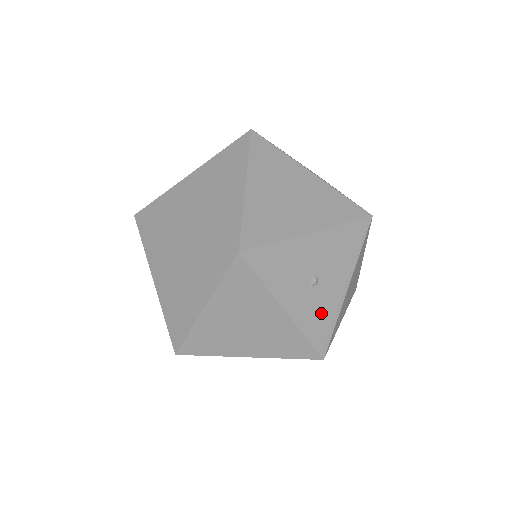
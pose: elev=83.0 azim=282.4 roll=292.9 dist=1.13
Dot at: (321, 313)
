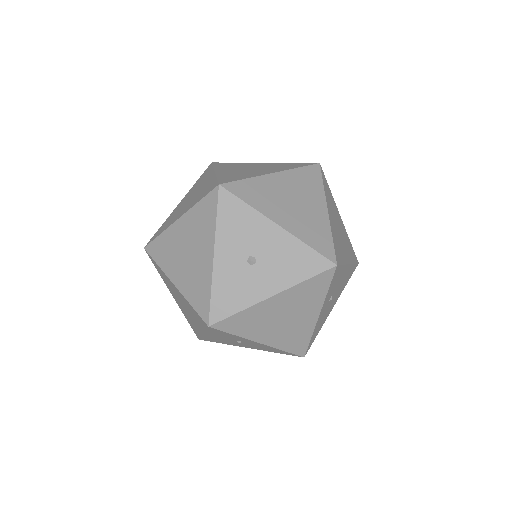
Dot at: (237, 289)
